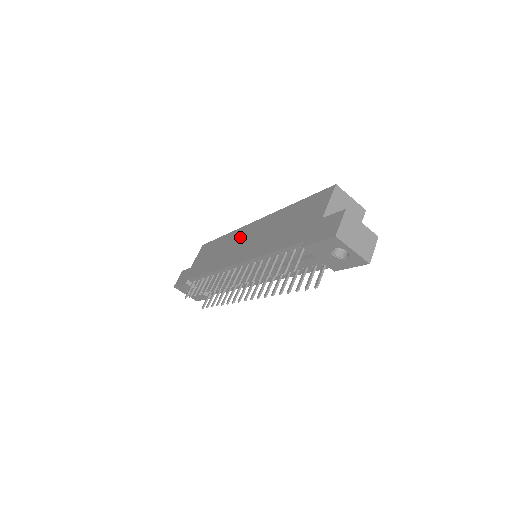
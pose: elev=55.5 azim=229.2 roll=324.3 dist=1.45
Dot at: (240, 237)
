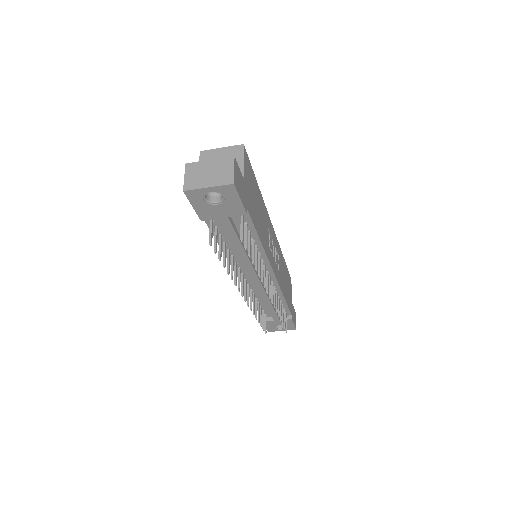
Dot at: occluded
